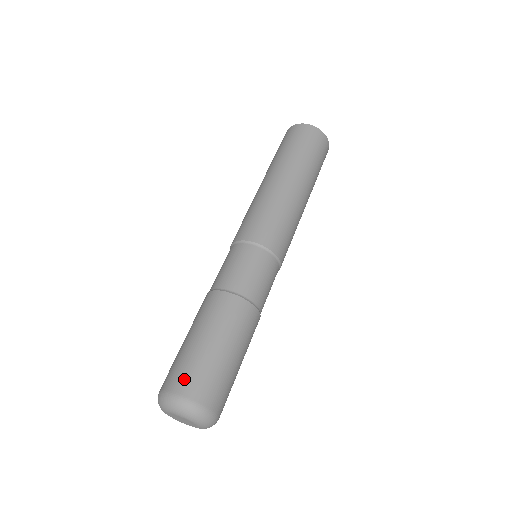
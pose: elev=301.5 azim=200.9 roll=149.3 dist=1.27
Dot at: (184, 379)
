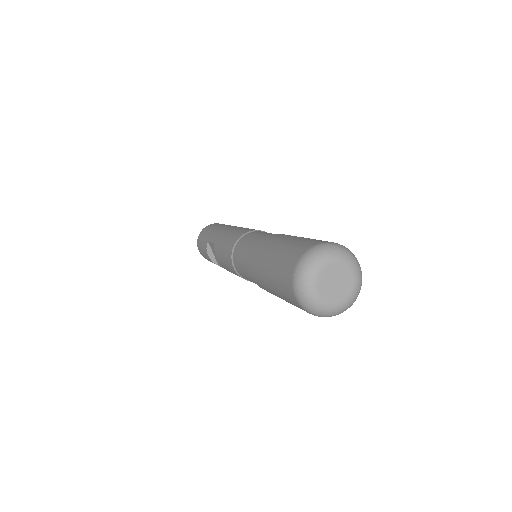
Dot at: occluded
